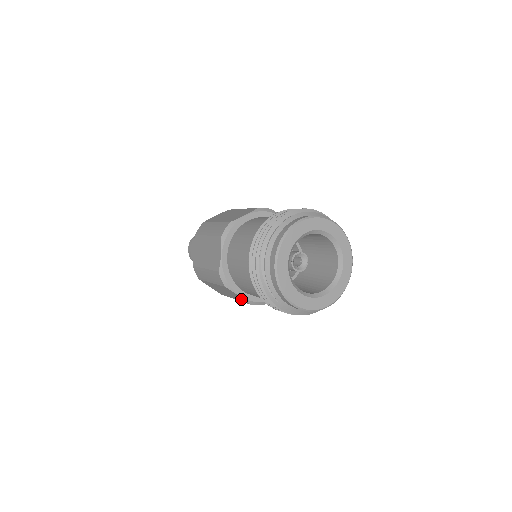
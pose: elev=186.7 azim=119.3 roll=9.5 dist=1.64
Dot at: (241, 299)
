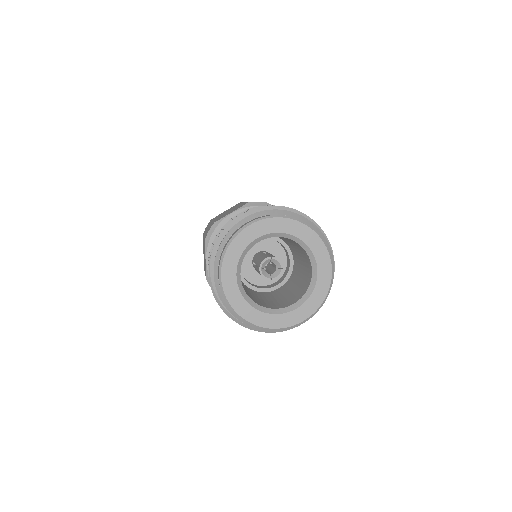
Dot at: occluded
